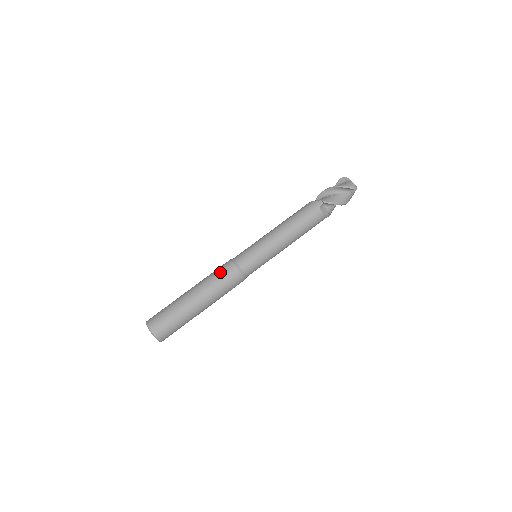
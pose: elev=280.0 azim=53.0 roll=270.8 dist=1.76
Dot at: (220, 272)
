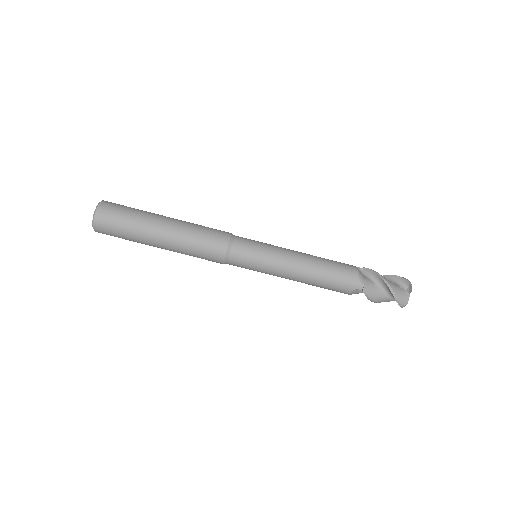
Dot at: (207, 243)
